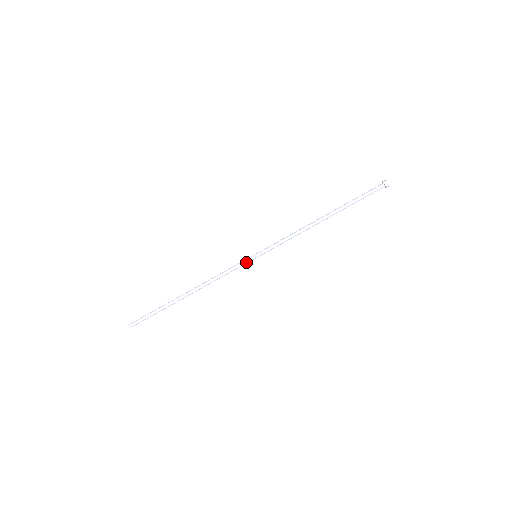
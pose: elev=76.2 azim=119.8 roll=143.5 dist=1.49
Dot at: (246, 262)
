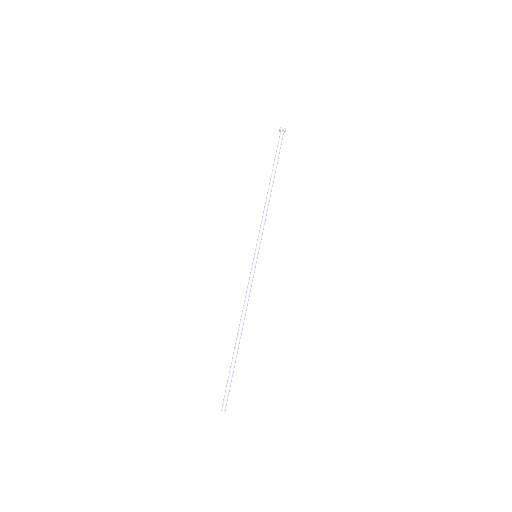
Dot at: (255, 267)
